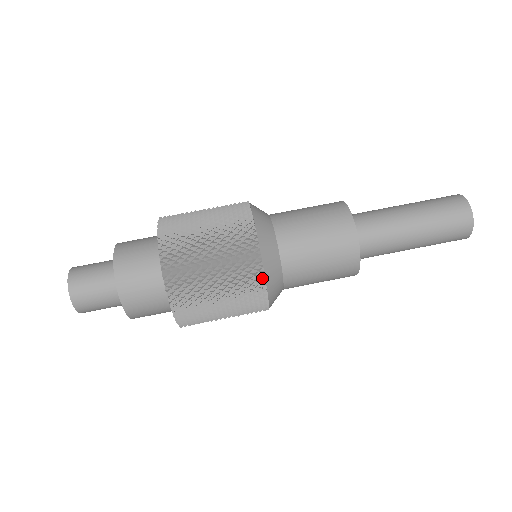
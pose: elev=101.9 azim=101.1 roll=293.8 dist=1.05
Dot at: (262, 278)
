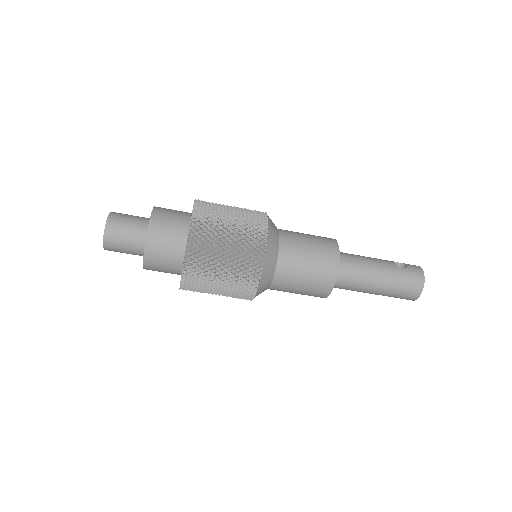
Dot at: occluded
